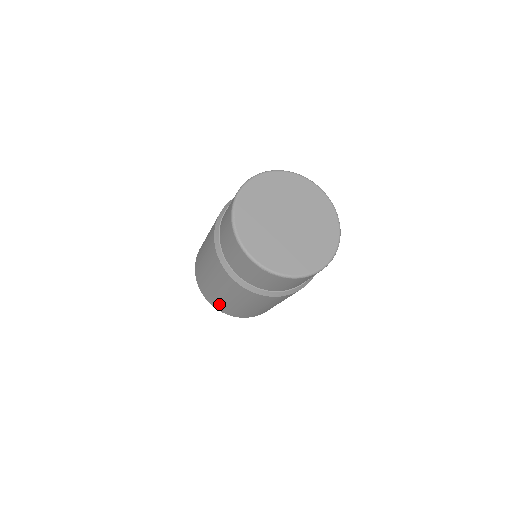
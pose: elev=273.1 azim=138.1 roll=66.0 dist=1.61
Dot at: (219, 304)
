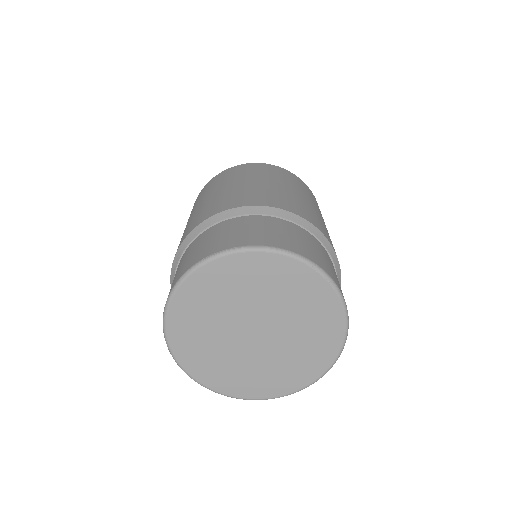
Dot at: occluded
